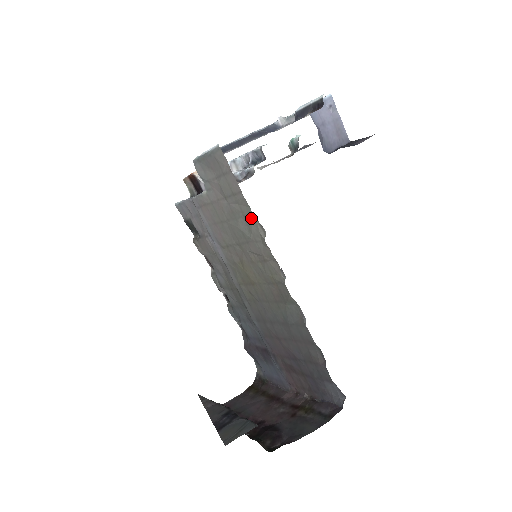
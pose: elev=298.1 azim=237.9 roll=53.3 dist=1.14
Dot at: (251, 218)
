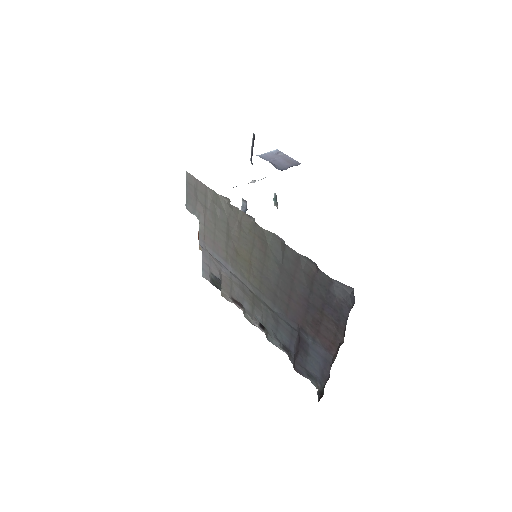
Dot at: (218, 198)
